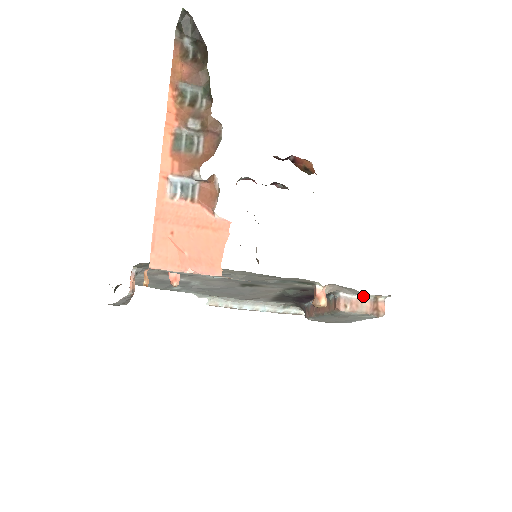
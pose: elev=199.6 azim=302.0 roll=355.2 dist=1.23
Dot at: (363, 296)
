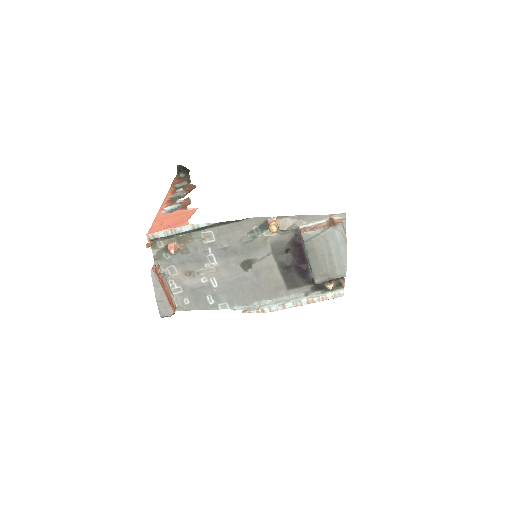
Dot at: (319, 221)
